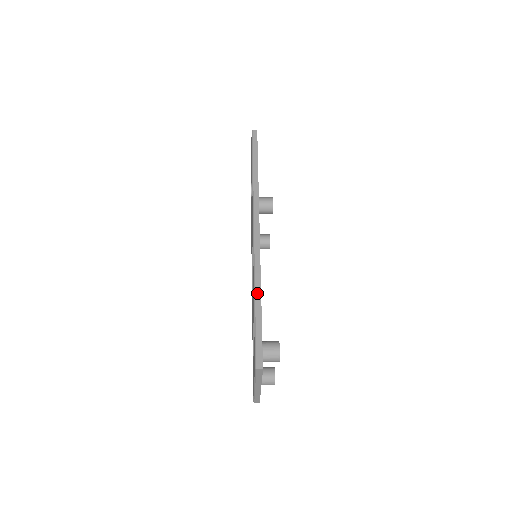
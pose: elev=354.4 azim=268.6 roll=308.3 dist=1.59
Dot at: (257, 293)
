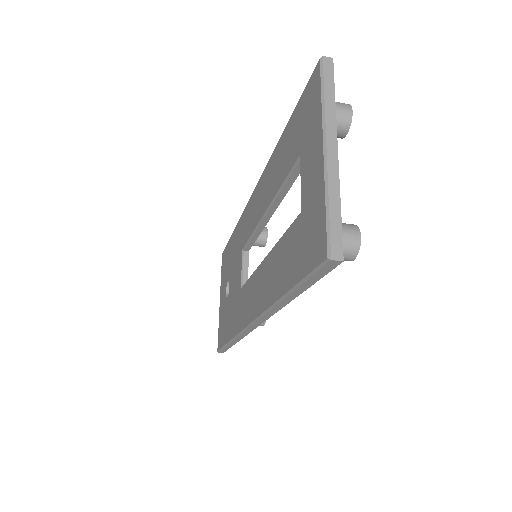
Dot at: occluded
